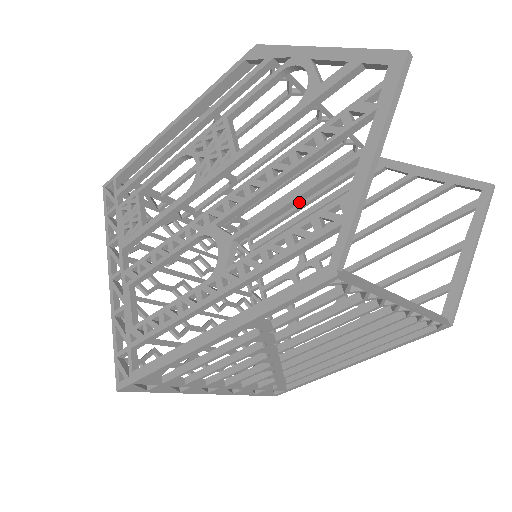
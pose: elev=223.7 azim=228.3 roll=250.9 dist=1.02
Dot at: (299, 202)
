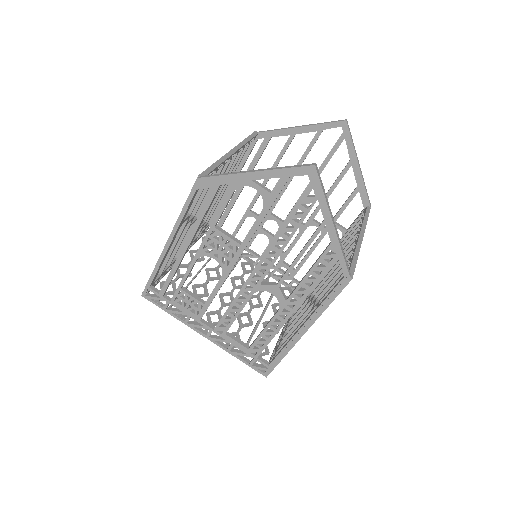
Dot at: occluded
